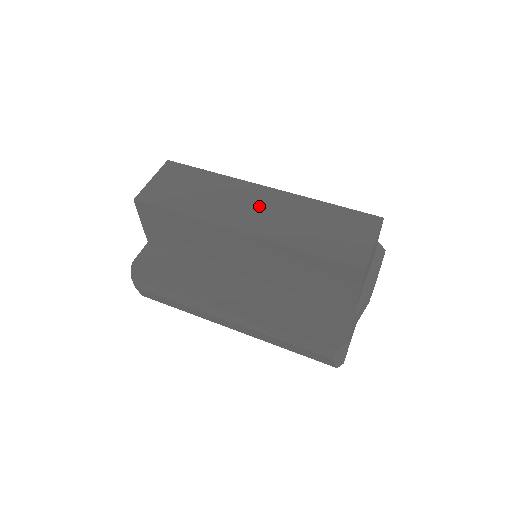
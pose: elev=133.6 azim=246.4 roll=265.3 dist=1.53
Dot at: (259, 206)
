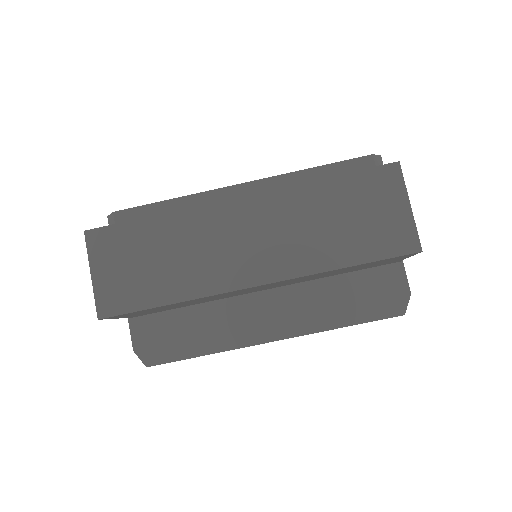
Dot at: (250, 234)
